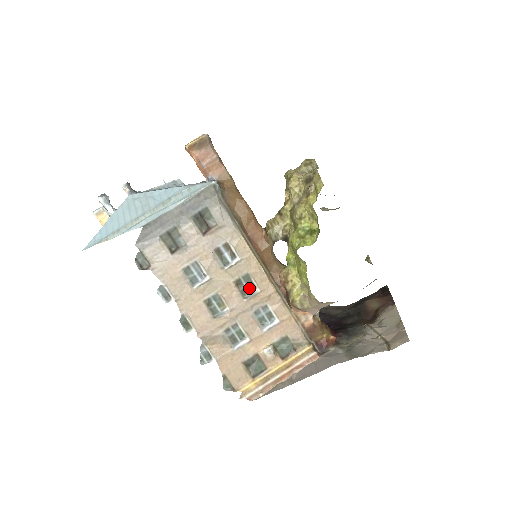
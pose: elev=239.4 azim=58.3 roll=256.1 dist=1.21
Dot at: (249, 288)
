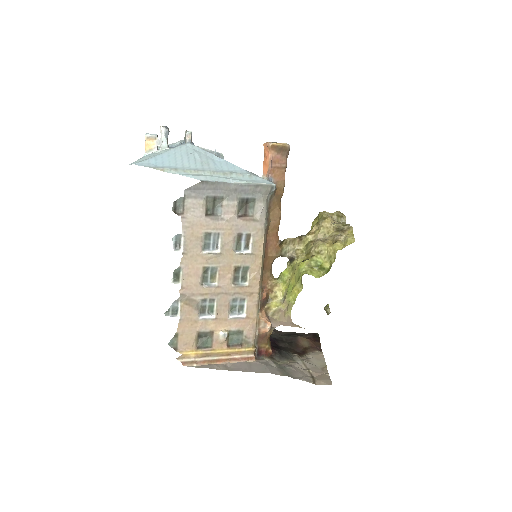
Dot at: (241, 278)
